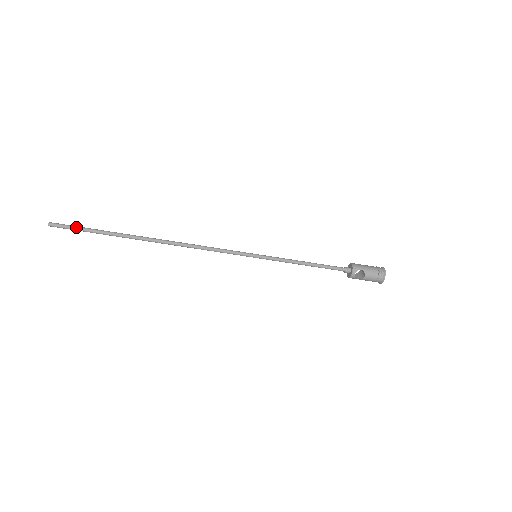
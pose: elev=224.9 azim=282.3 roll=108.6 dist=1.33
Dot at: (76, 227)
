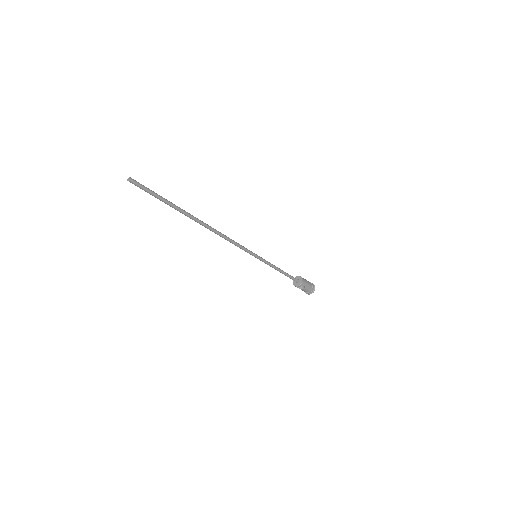
Dot at: (151, 192)
